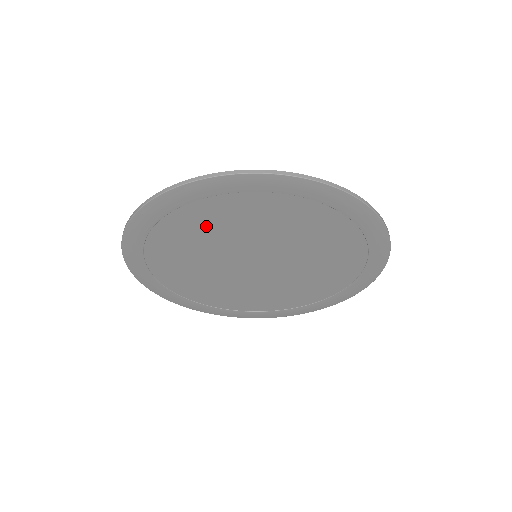
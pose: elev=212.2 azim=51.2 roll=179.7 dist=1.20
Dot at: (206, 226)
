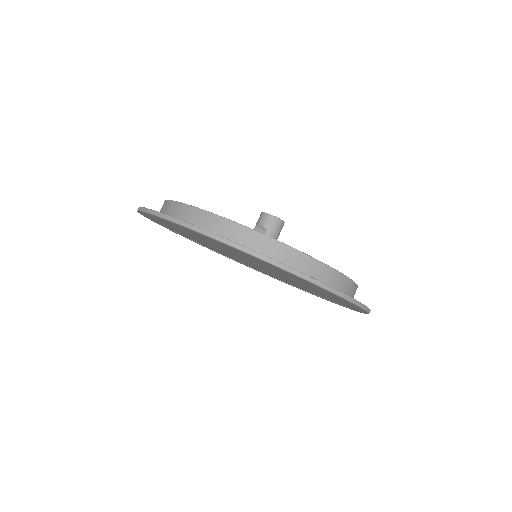
Dot at: occluded
